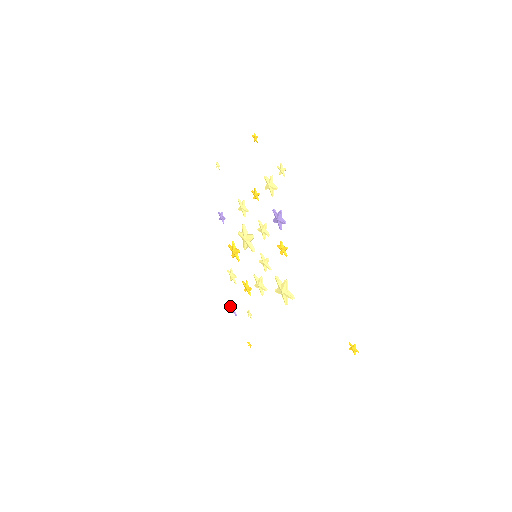
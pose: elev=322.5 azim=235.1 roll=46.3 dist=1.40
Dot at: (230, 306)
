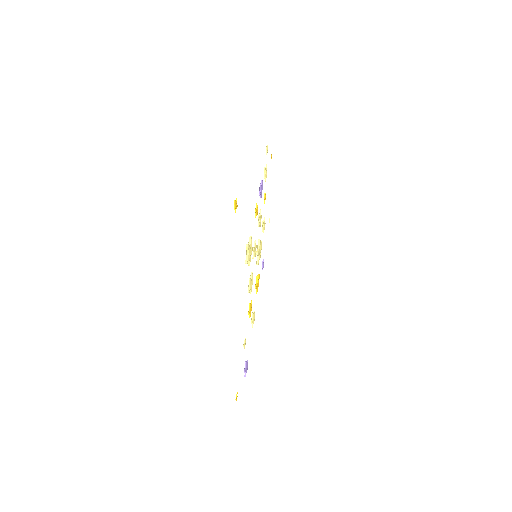
Dot at: occluded
